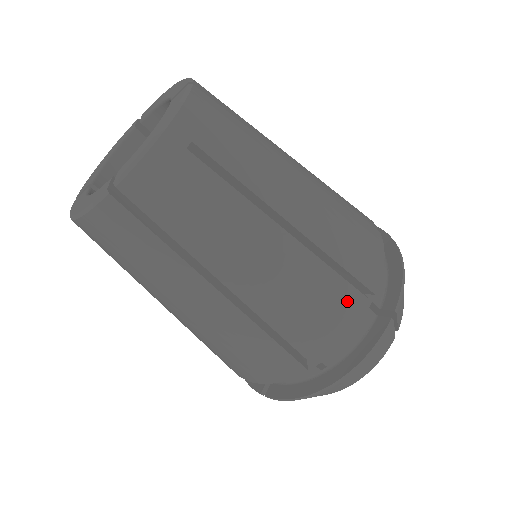
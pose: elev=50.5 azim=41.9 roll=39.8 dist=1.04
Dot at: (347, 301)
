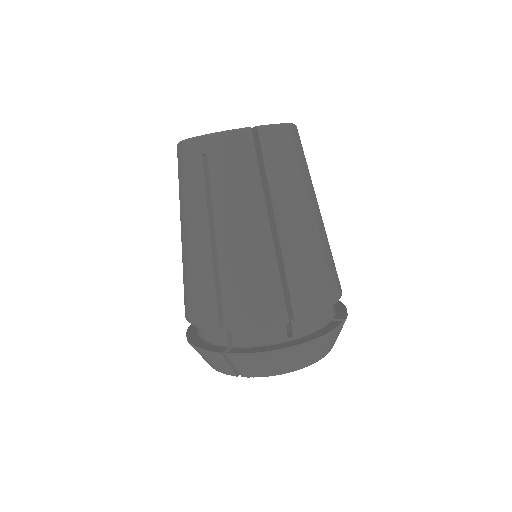
Dot at: (328, 288)
